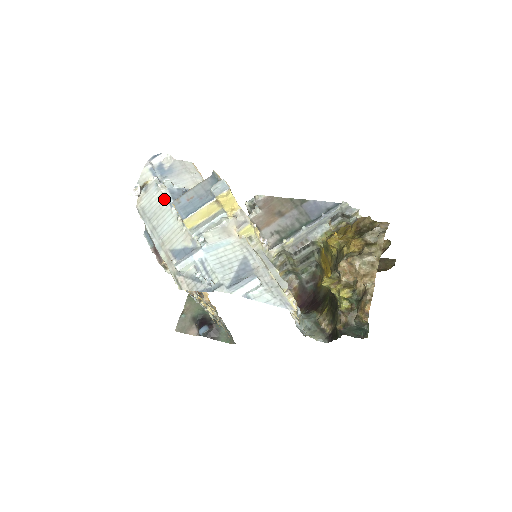
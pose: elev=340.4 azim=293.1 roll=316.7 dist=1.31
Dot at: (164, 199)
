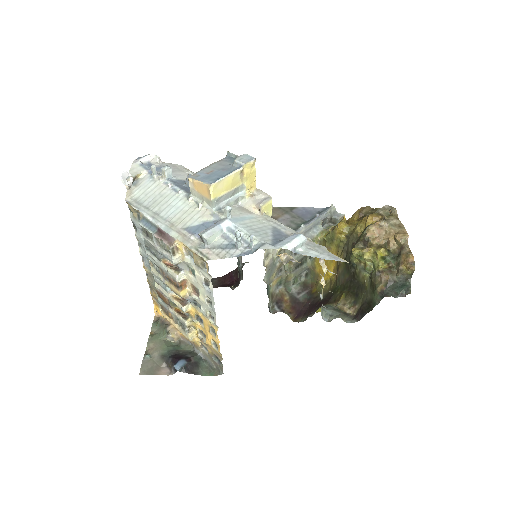
Dot at: (165, 187)
